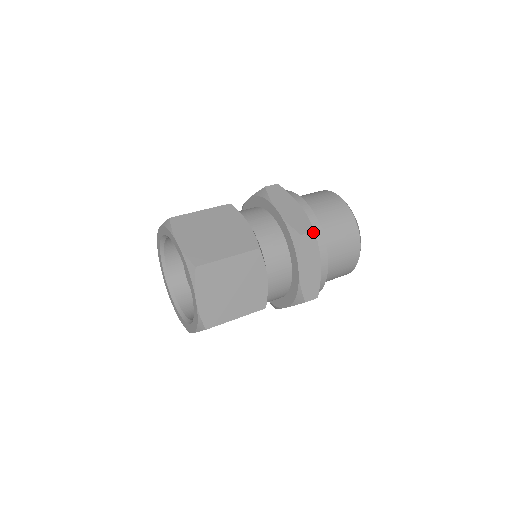
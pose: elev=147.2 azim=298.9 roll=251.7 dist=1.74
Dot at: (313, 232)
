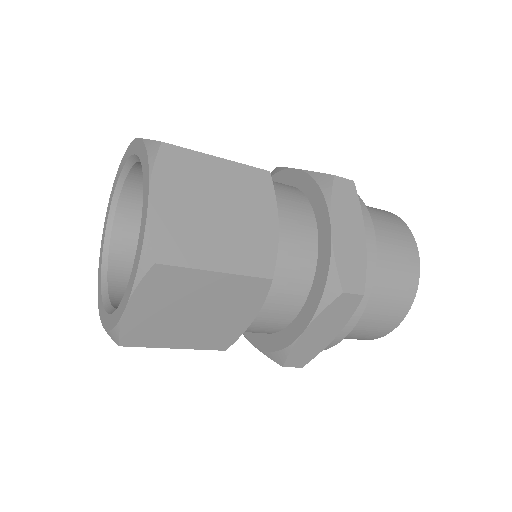
Dot at: occluded
